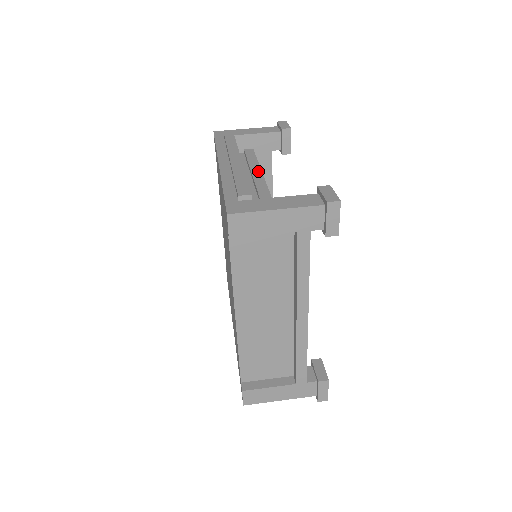
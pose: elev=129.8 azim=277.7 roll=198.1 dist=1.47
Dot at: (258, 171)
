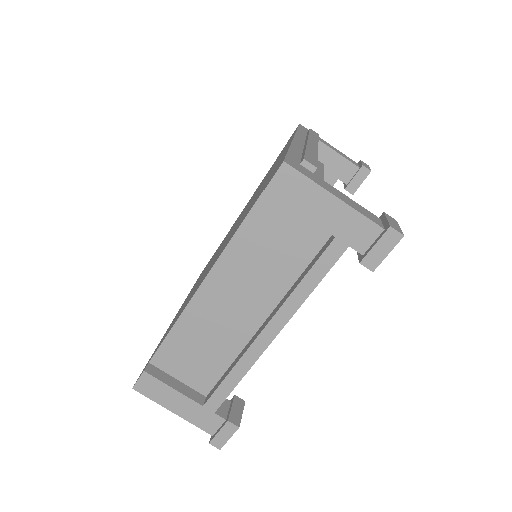
Dot at: (321, 176)
